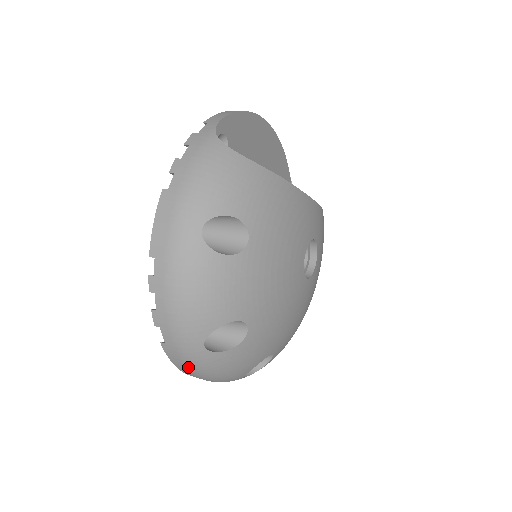
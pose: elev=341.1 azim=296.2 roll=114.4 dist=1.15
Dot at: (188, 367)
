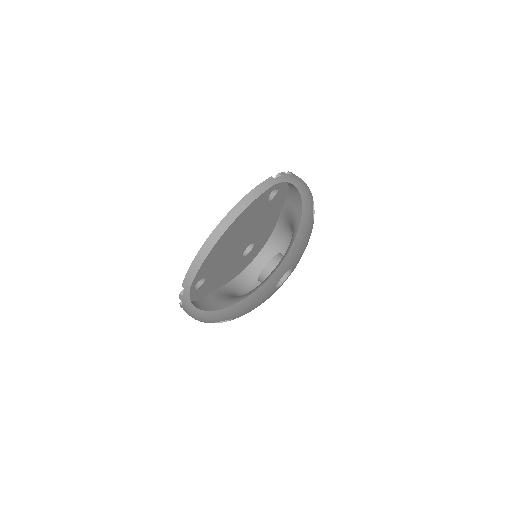
Dot at: occluded
